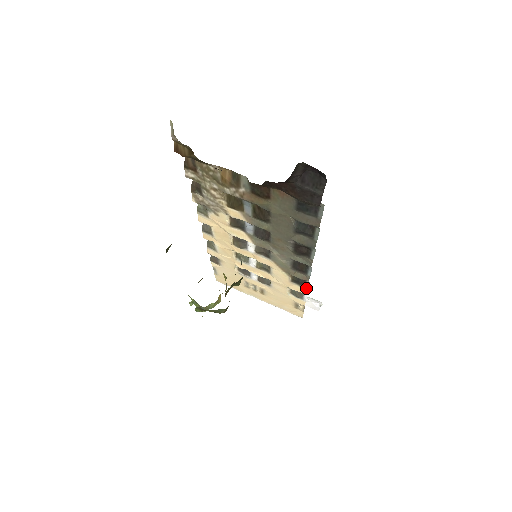
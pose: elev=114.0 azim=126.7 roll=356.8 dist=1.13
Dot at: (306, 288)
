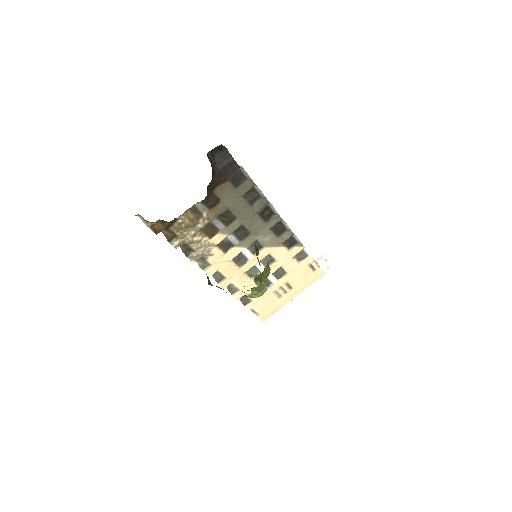
Dot at: (299, 242)
